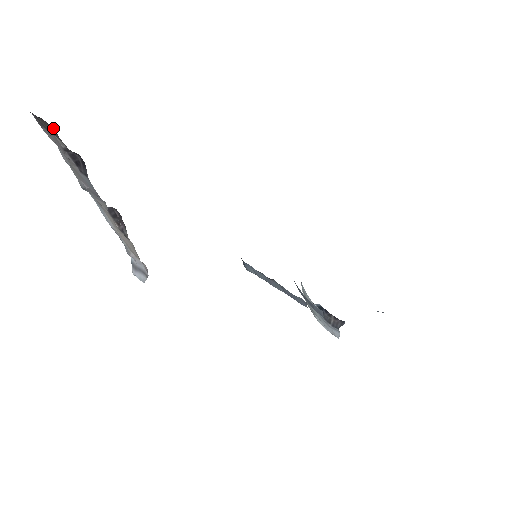
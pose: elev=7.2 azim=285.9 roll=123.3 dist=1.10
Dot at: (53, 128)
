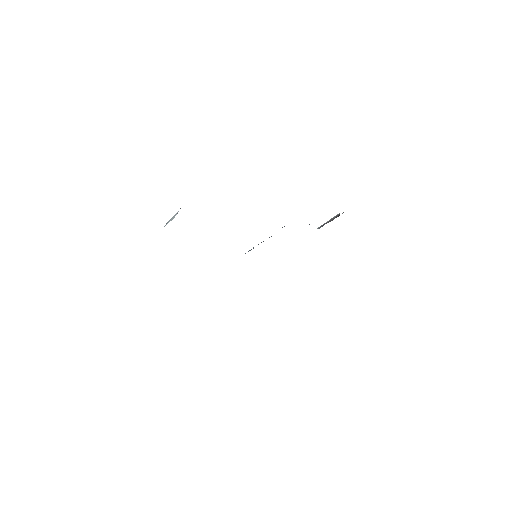
Dot at: occluded
